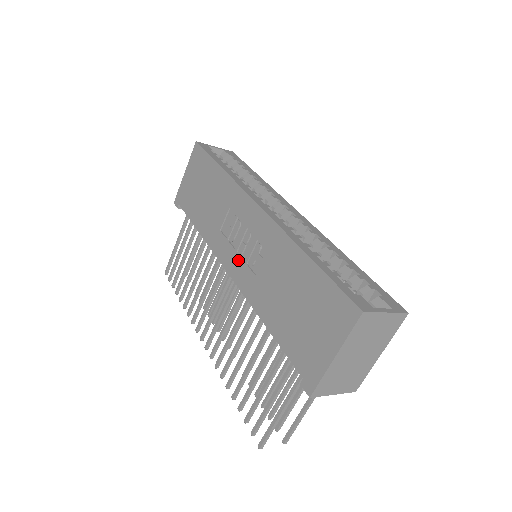
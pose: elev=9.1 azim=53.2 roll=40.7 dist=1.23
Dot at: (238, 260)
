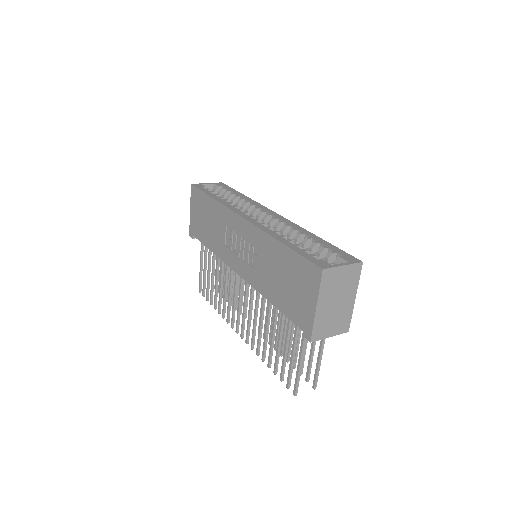
Dot at: (242, 263)
